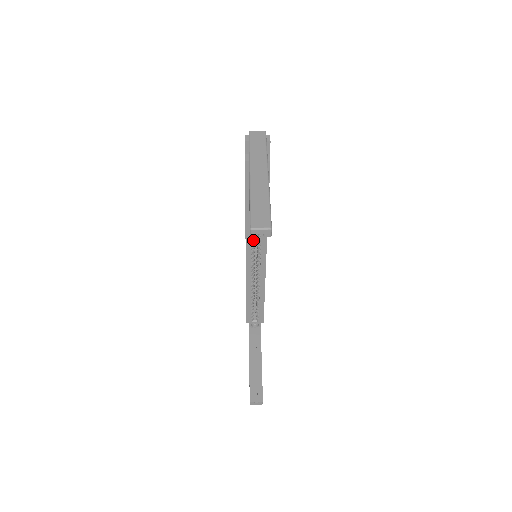
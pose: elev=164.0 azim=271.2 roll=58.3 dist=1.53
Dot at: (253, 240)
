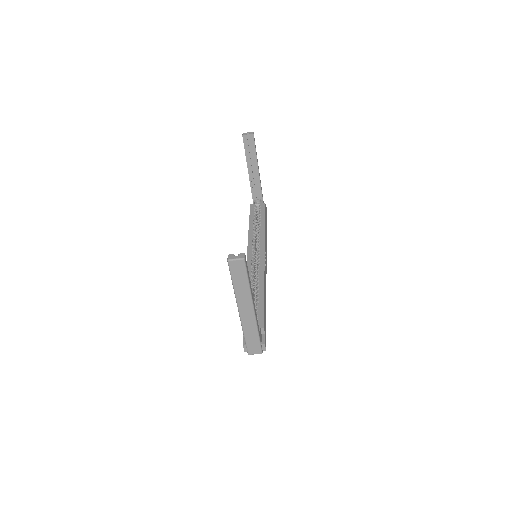
Dot at: (254, 245)
